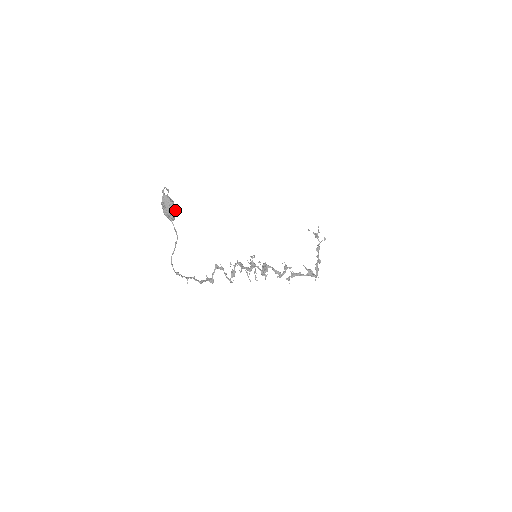
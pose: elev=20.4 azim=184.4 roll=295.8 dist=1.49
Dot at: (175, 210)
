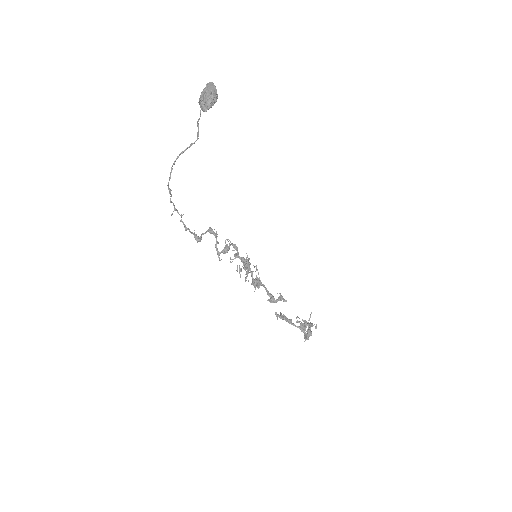
Dot at: (216, 99)
